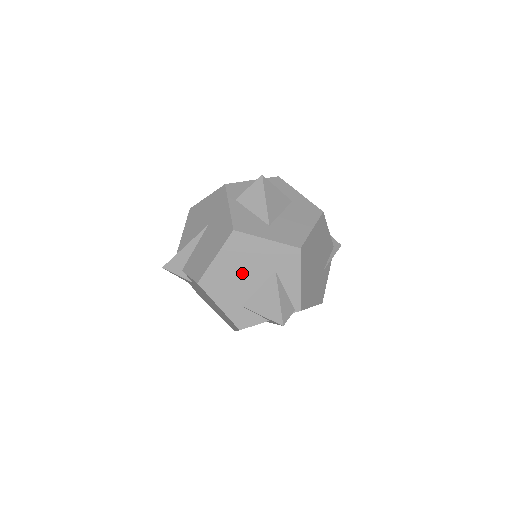
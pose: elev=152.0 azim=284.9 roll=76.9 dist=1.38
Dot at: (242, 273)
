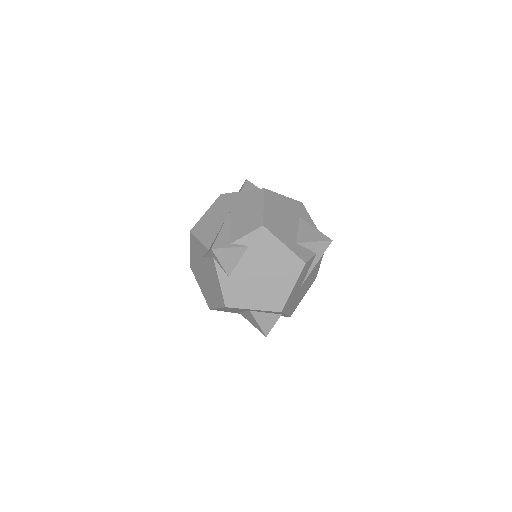
Dot at: (284, 218)
